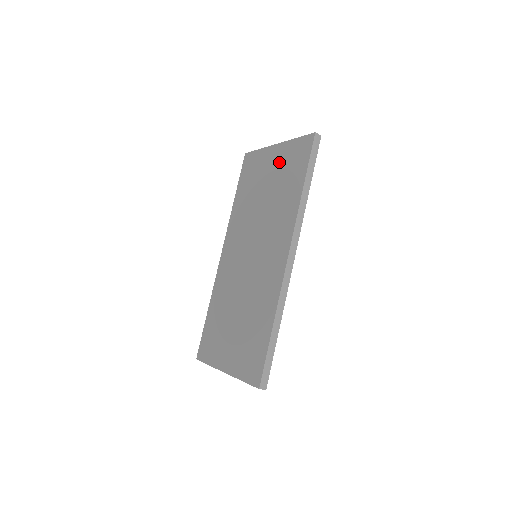
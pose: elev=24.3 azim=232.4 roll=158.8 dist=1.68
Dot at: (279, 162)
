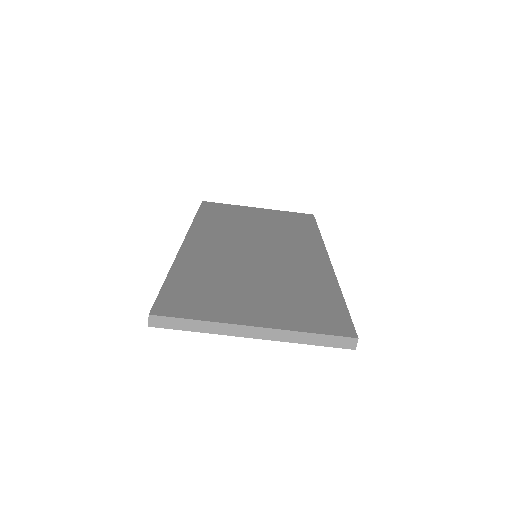
Dot at: (271, 215)
